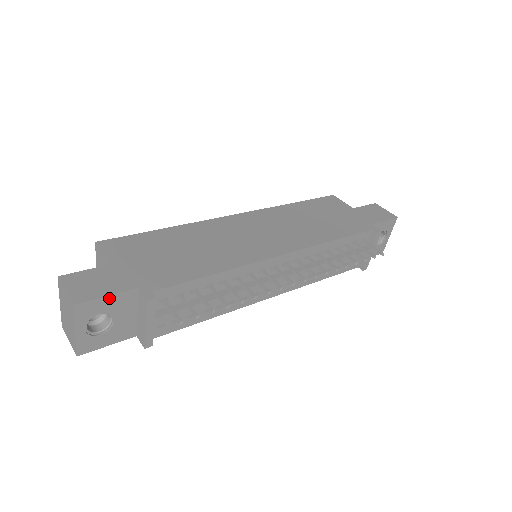
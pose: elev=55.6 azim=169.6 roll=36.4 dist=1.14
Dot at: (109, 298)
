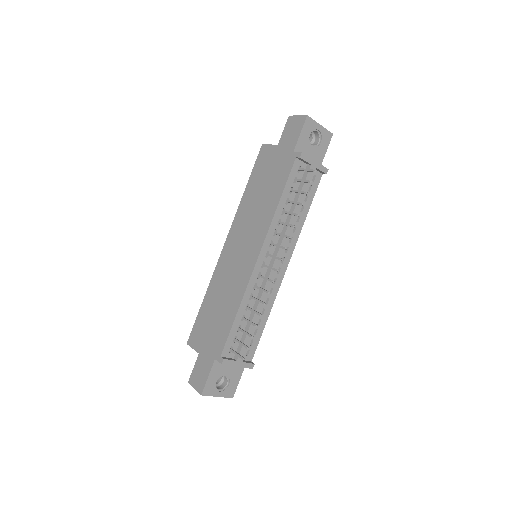
Dot at: (210, 376)
